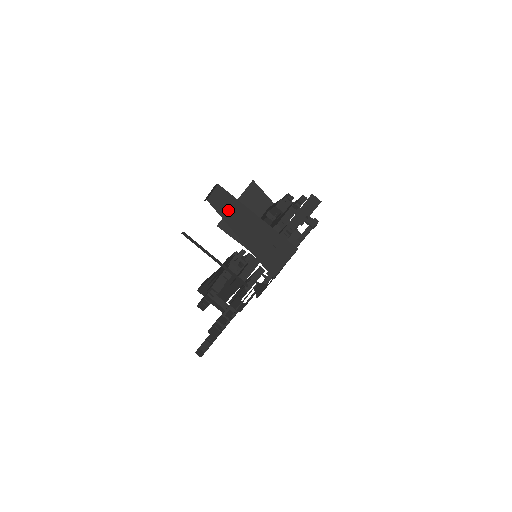
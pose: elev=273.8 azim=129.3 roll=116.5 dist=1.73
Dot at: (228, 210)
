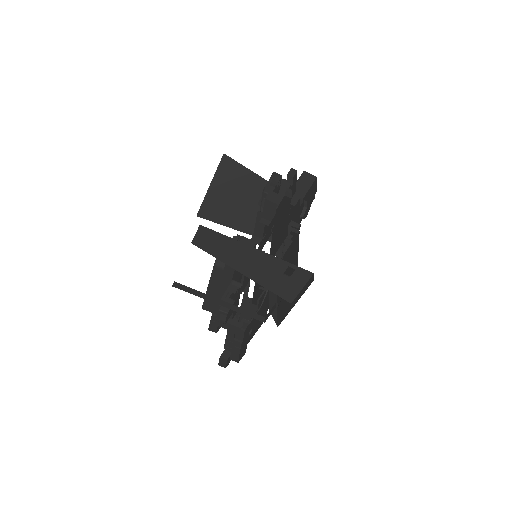
Dot at: (220, 249)
